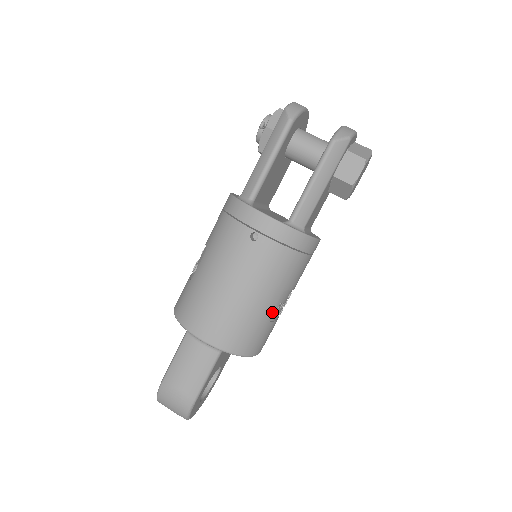
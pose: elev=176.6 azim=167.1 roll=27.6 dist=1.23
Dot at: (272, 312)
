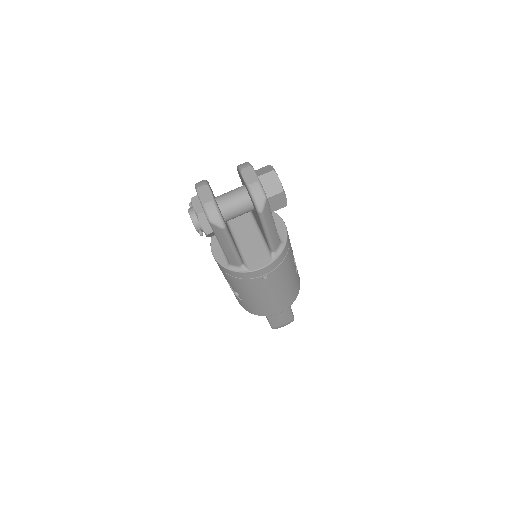
Dot at: (295, 270)
